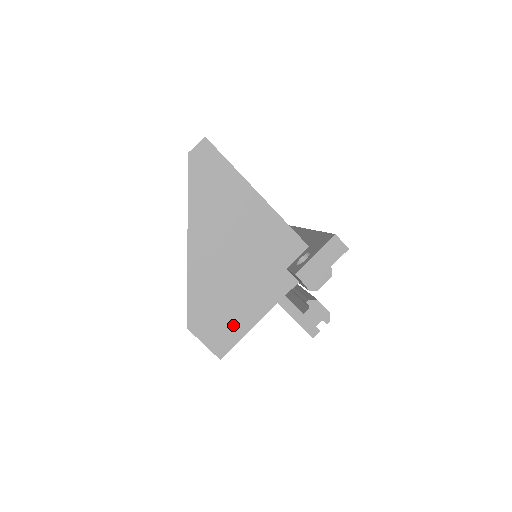
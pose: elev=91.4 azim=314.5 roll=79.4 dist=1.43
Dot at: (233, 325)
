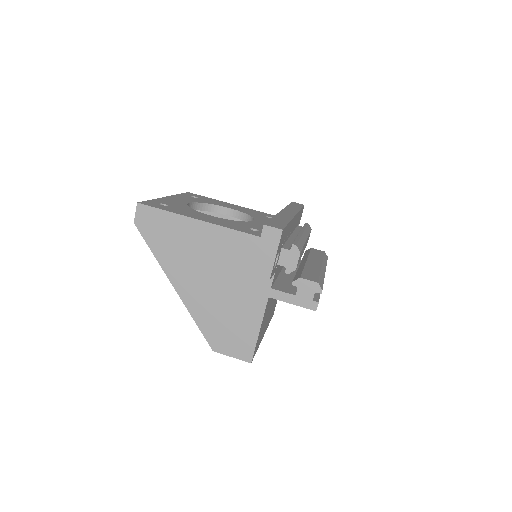
Dot at: (244, 332)
